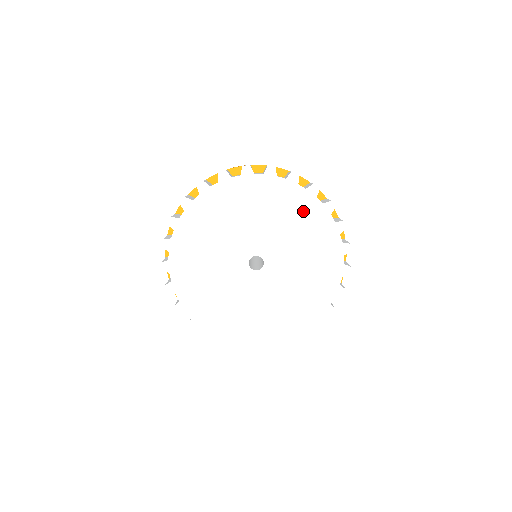
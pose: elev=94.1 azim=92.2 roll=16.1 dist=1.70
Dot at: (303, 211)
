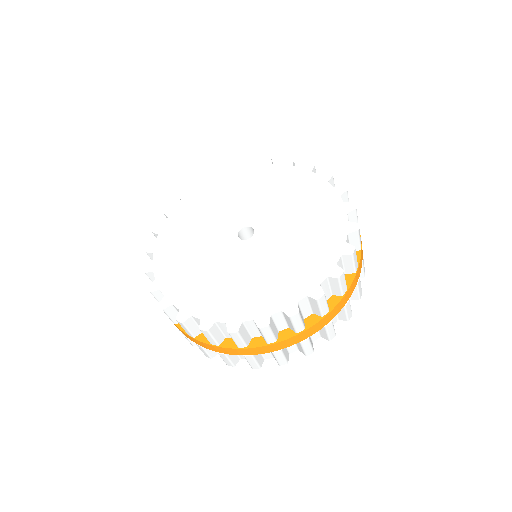
Dot at: (266, 177)
